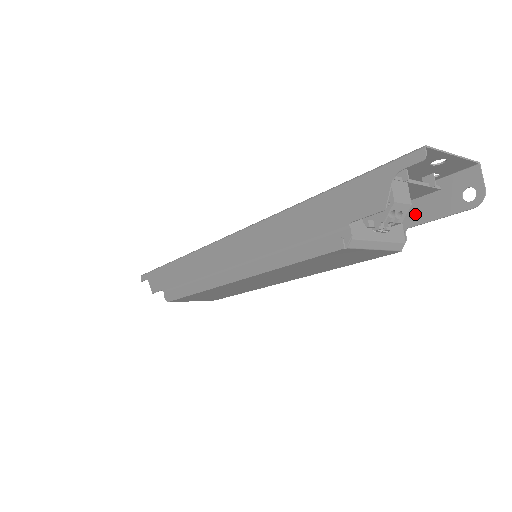
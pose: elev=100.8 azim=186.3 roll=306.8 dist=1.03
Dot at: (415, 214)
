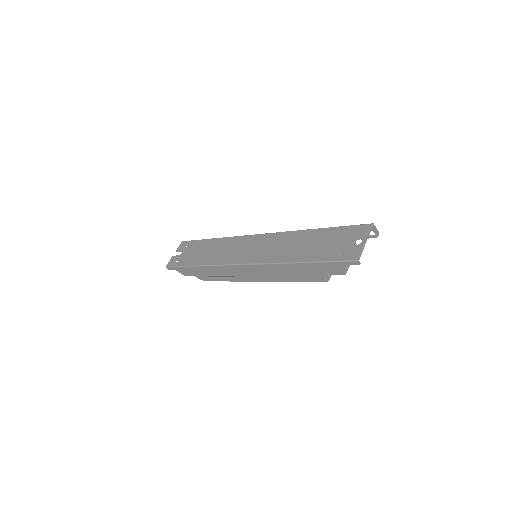
Dot at: occluded
